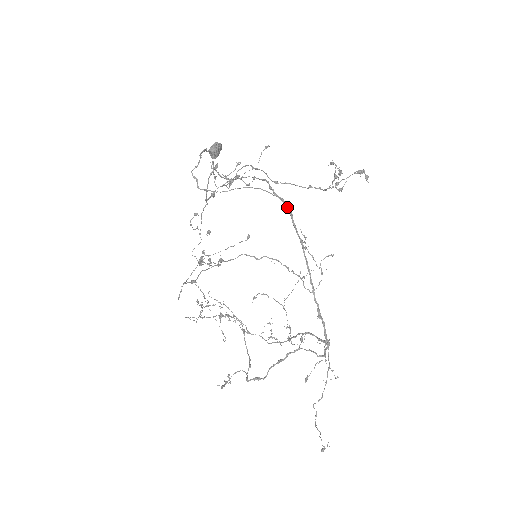
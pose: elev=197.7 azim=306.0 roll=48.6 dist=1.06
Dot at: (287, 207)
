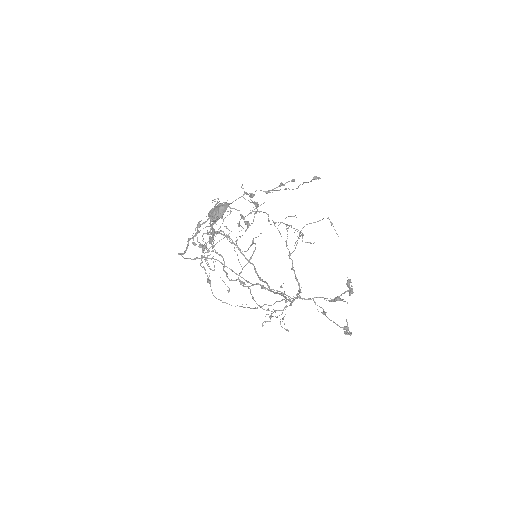
Dot at: occluded
